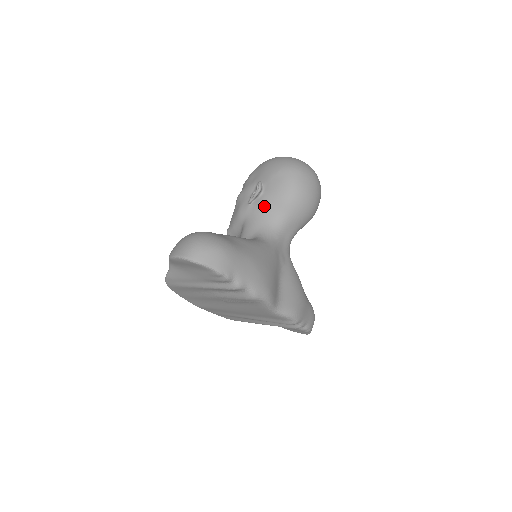
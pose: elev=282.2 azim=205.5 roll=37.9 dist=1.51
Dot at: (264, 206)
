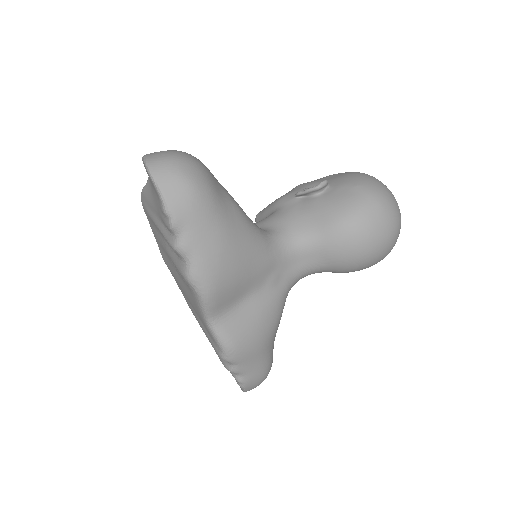
Dot at: (307, 209)
